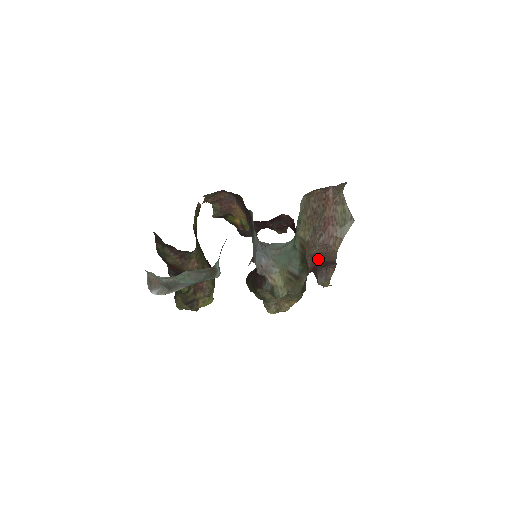
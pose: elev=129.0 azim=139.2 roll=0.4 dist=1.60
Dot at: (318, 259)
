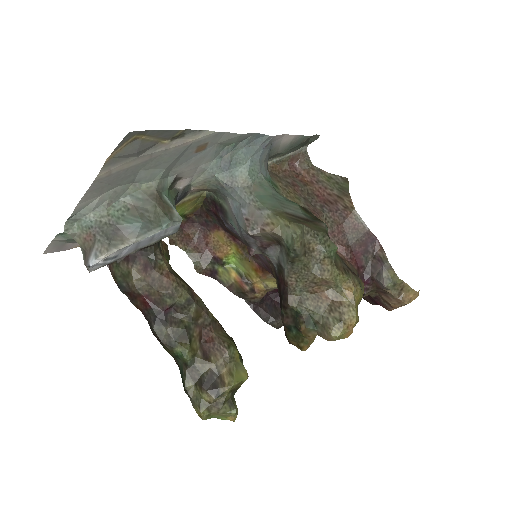
Dot at: (346, 240)
